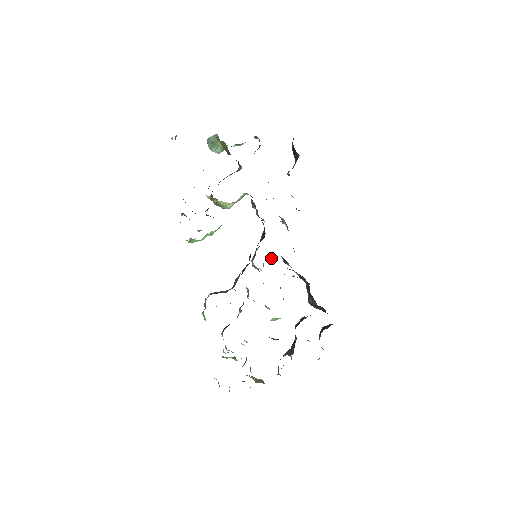
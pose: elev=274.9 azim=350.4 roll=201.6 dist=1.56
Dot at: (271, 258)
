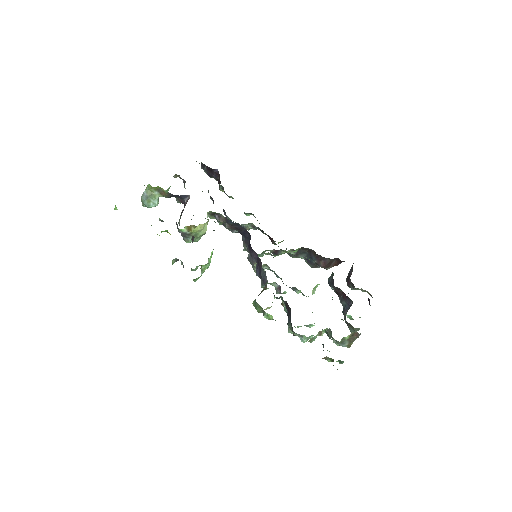
Dot at: (266, 254)
